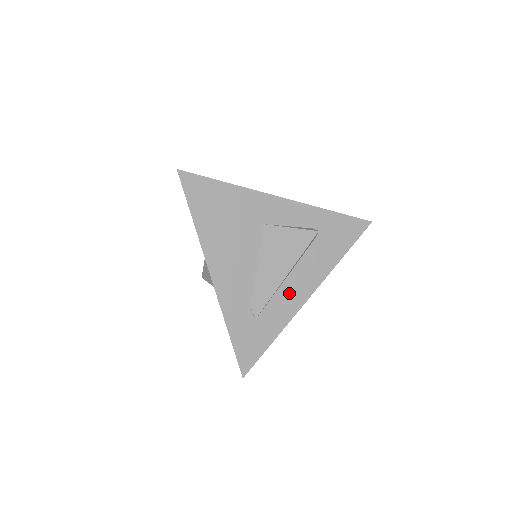
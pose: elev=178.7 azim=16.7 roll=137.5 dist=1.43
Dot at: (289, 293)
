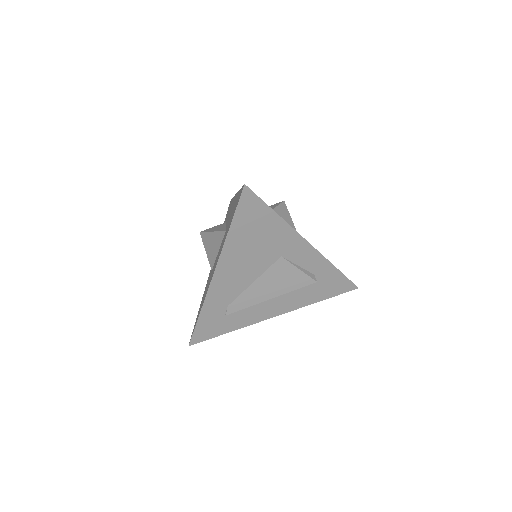
Dot at: (262, 308)
